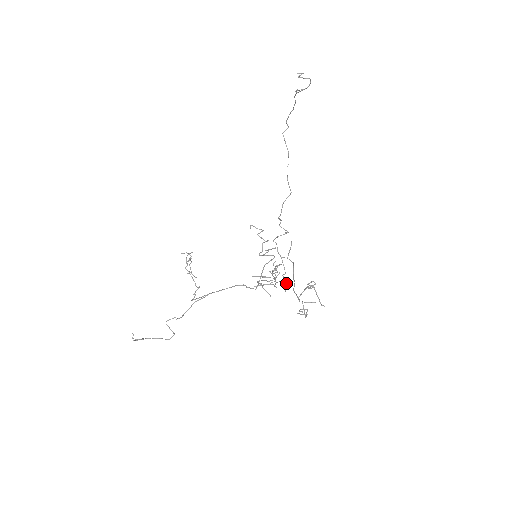
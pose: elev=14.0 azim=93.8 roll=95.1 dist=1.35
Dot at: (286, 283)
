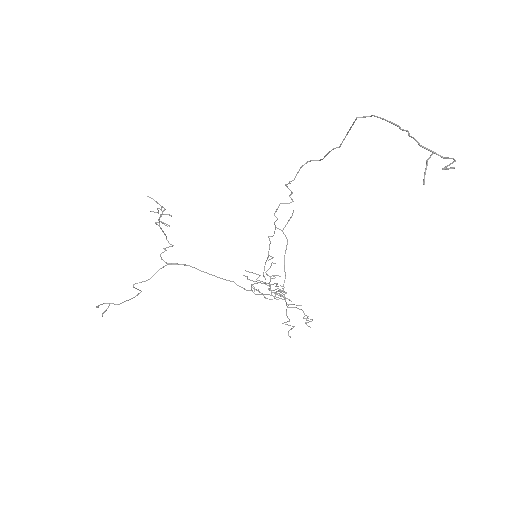
Dot at: (273, 257)
